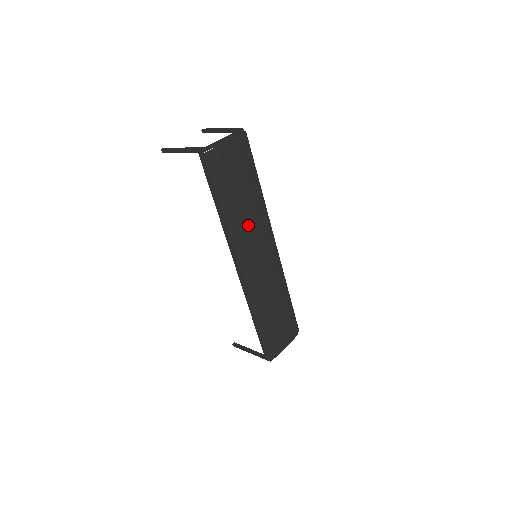
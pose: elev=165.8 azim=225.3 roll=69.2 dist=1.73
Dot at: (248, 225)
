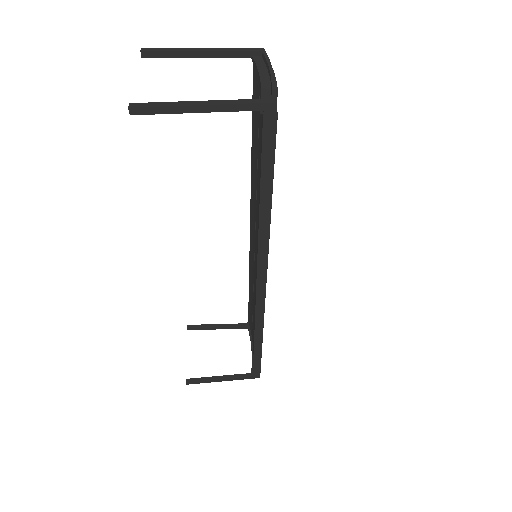
Dot at: occluded
